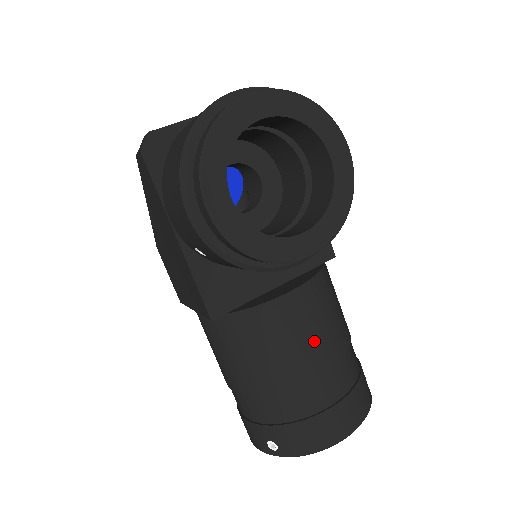
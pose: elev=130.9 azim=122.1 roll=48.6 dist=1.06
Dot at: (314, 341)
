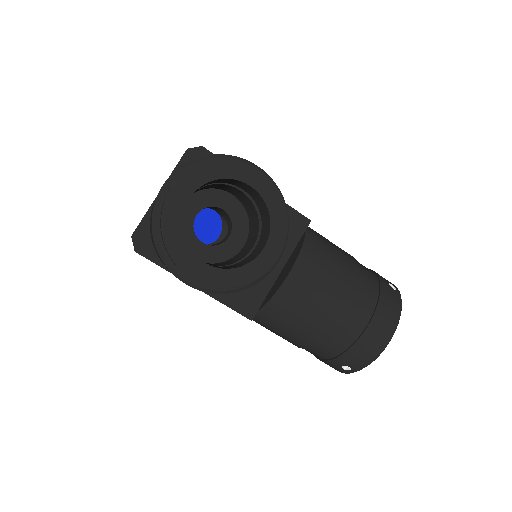
Dot at: (328, 292)
